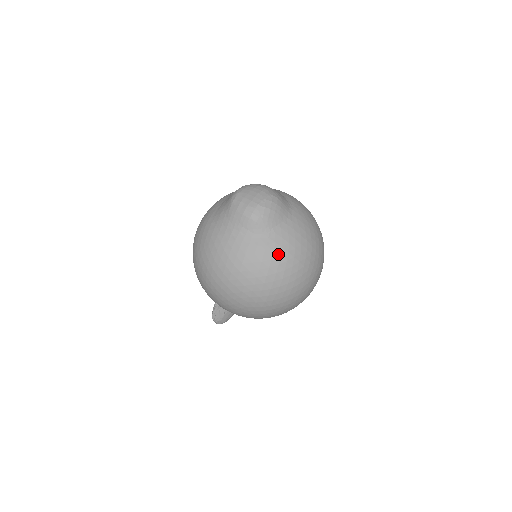
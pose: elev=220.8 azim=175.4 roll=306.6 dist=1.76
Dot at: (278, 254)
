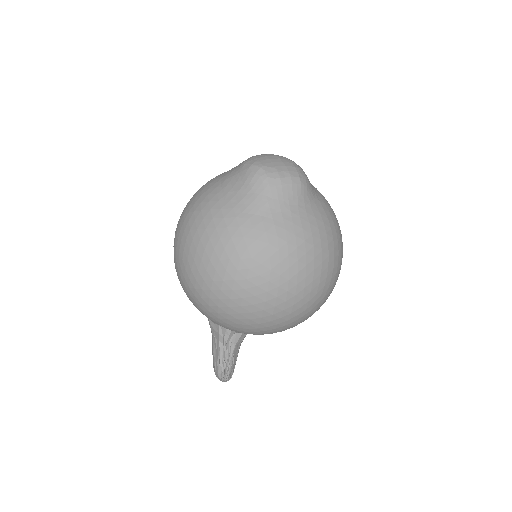
Dot at: (332, 215)
